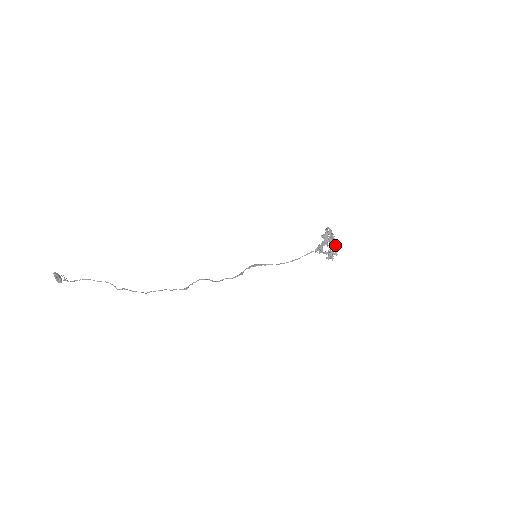
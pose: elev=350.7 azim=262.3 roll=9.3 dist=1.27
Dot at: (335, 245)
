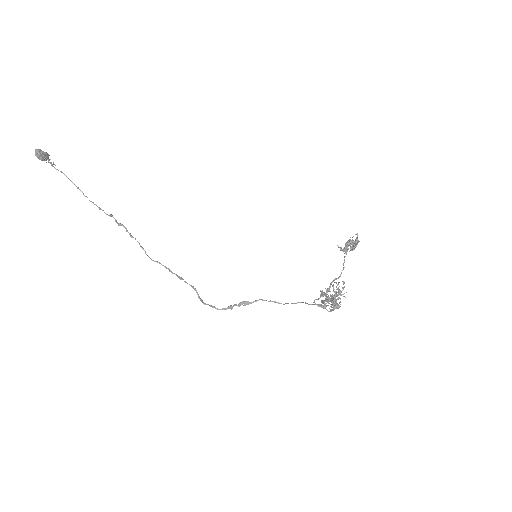
Dot at: (336, 307)
